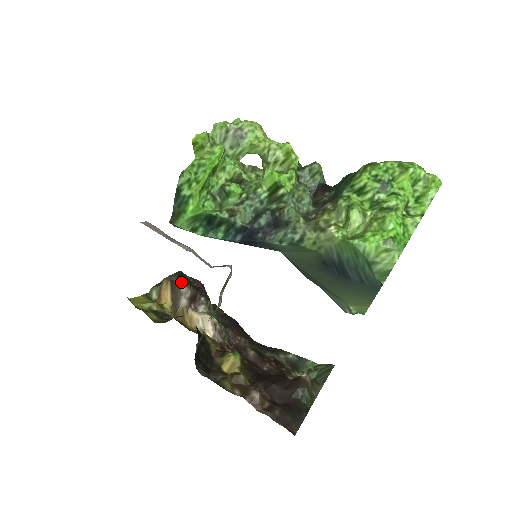
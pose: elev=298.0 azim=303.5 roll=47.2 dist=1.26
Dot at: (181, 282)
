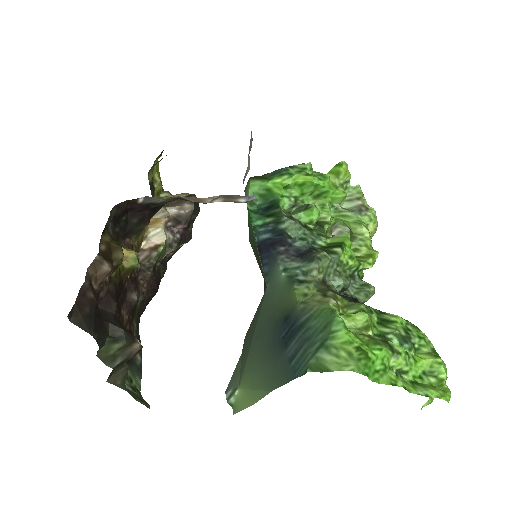
Dot at: occluded
